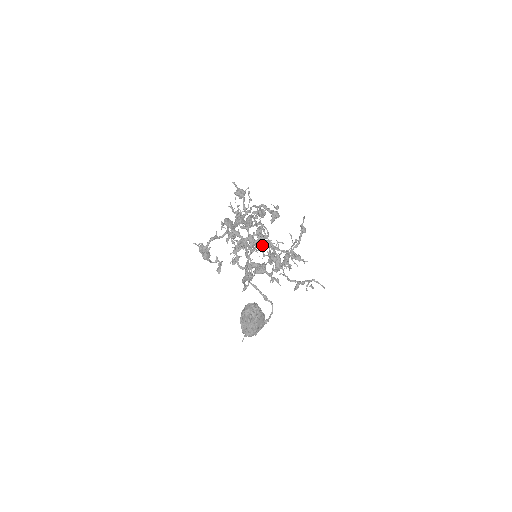
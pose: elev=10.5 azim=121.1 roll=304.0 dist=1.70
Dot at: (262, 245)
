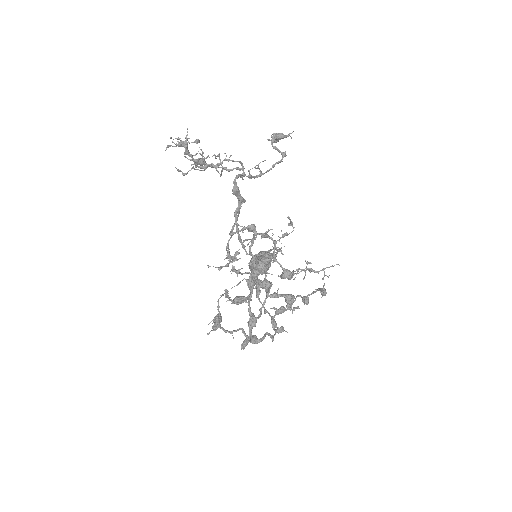
Dot at: (245, 201)
